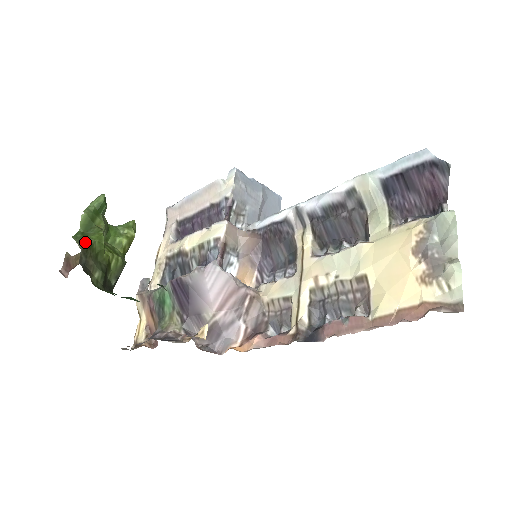
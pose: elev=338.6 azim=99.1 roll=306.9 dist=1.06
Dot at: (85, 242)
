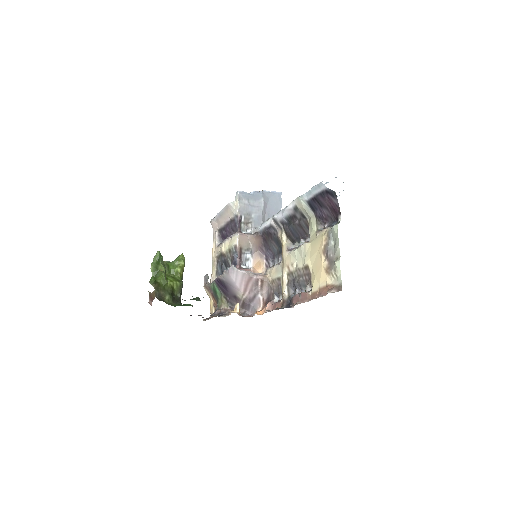
Dot at: (156, 283)
